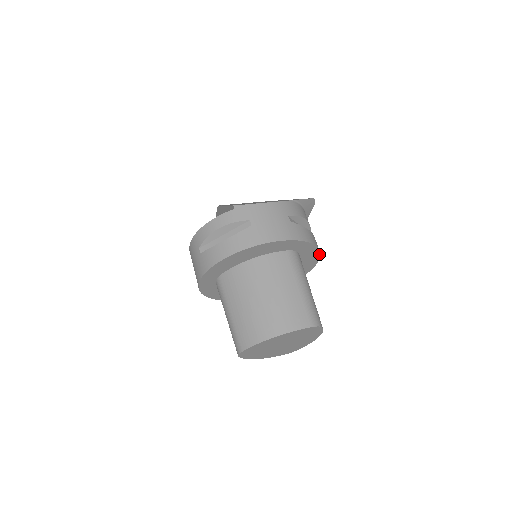
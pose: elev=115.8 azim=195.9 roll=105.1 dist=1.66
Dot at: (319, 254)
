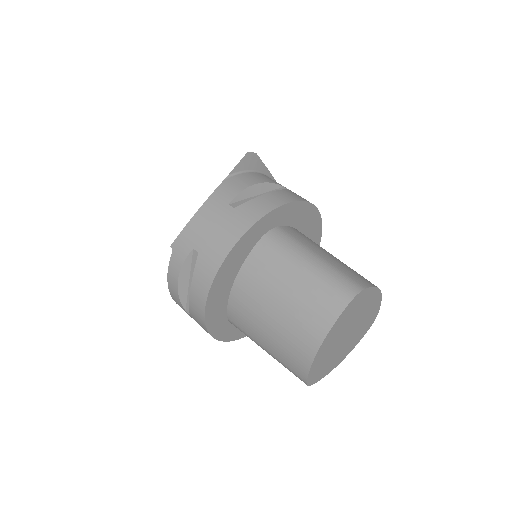
Dot at: (305, 202)
